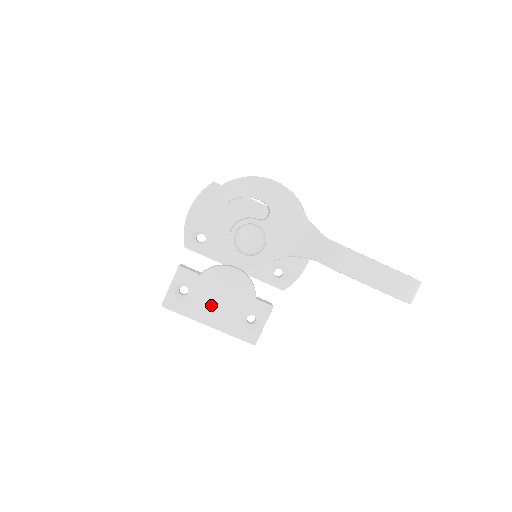
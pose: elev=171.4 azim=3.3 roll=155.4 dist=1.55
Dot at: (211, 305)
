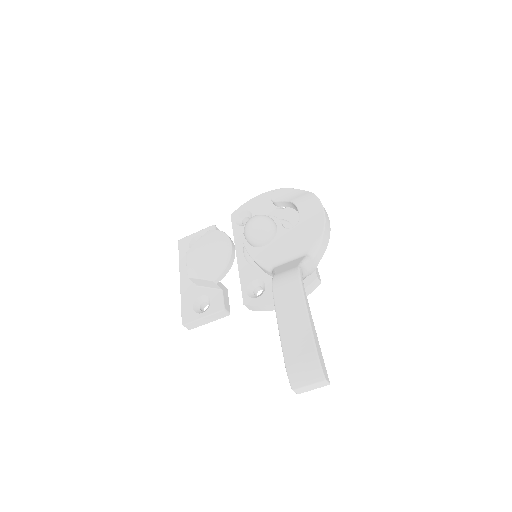
Dot at: (191, 254)
